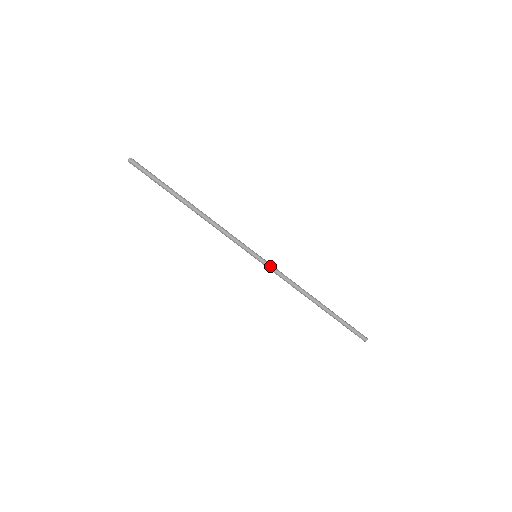
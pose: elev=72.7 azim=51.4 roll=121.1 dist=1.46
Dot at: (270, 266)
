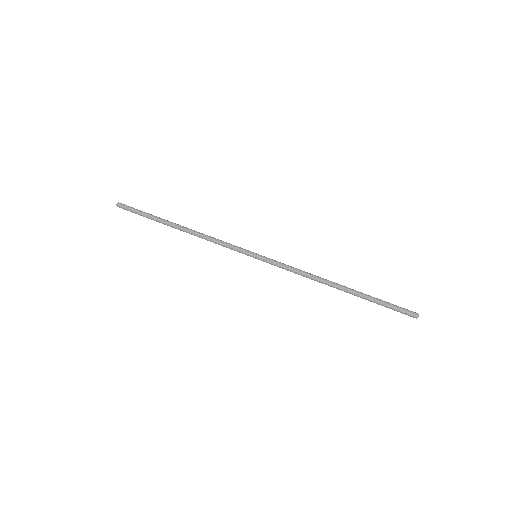
Dot at: (274, 260)
